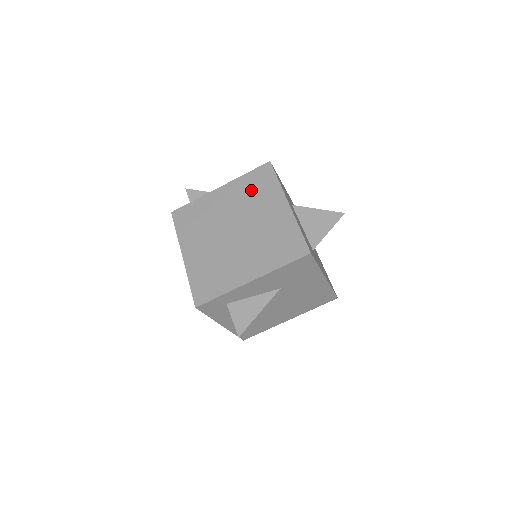
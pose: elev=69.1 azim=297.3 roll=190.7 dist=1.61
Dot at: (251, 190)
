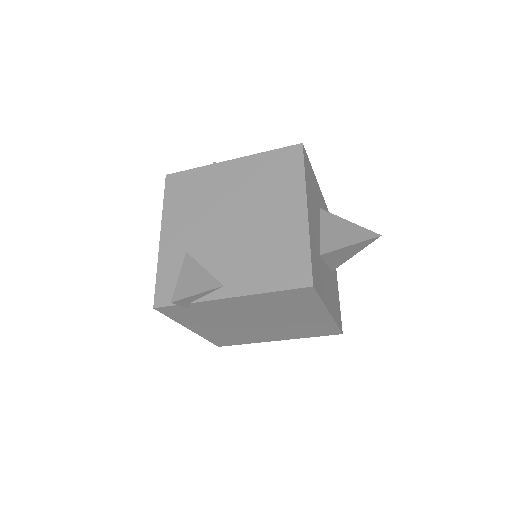
Dot at: (280, 304)
